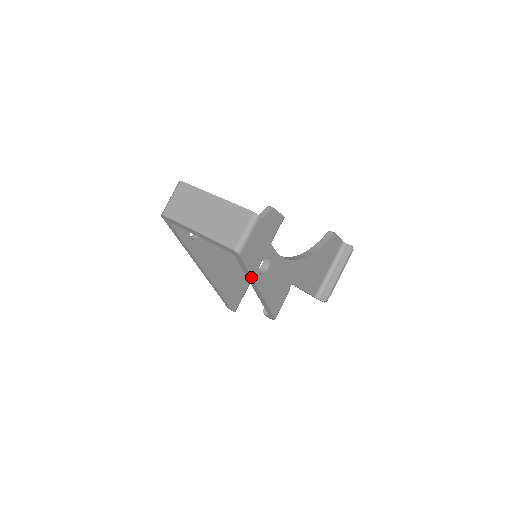
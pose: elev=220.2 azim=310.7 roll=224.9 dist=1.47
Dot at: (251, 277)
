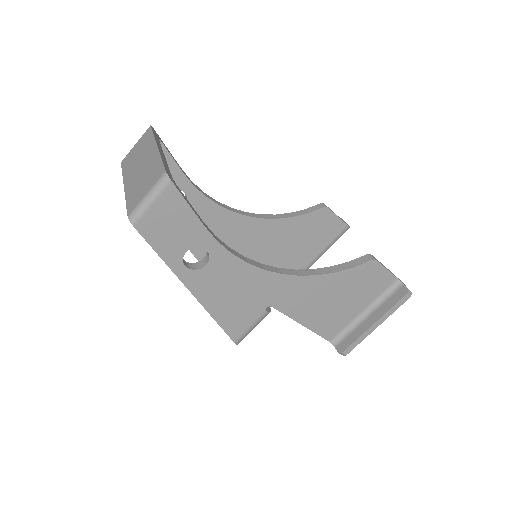
Dot at: (168, 266)
